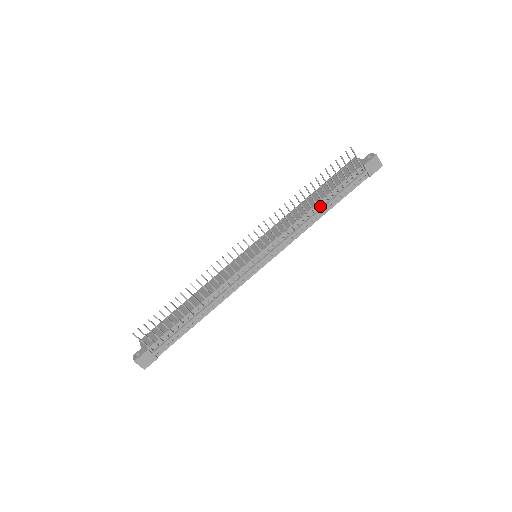
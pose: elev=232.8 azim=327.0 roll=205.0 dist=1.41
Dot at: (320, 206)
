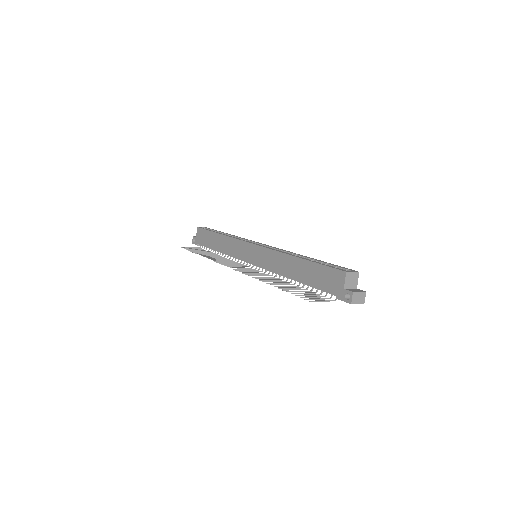
Dot at: occluded
